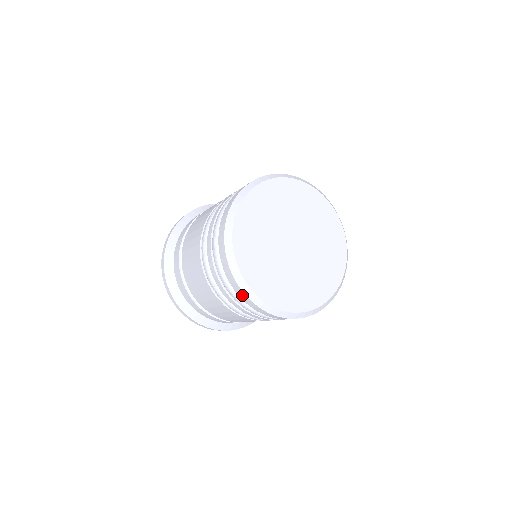
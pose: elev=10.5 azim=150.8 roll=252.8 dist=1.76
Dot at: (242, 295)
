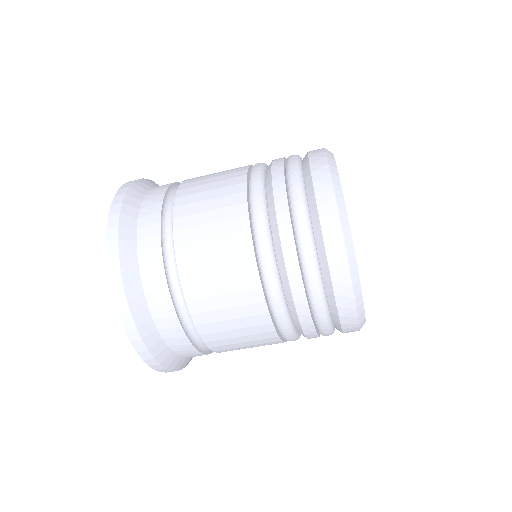
Dot at: (346, 301)
